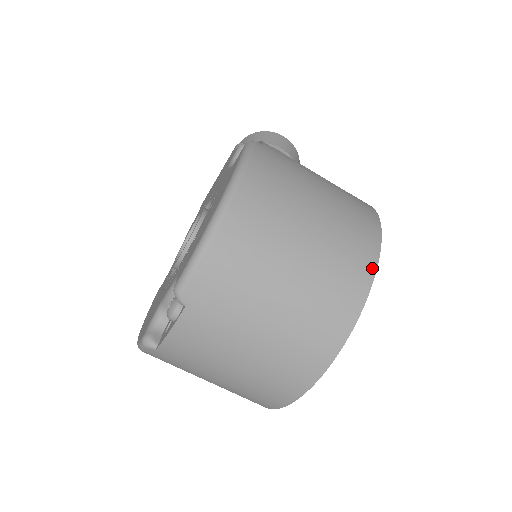
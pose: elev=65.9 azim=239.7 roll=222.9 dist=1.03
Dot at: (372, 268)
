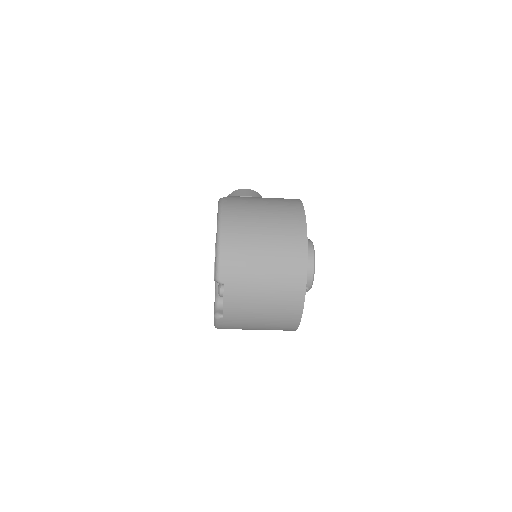
Dot at: (304, 226)
